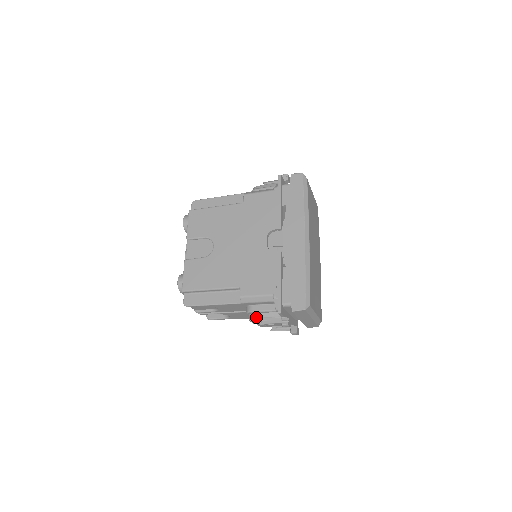
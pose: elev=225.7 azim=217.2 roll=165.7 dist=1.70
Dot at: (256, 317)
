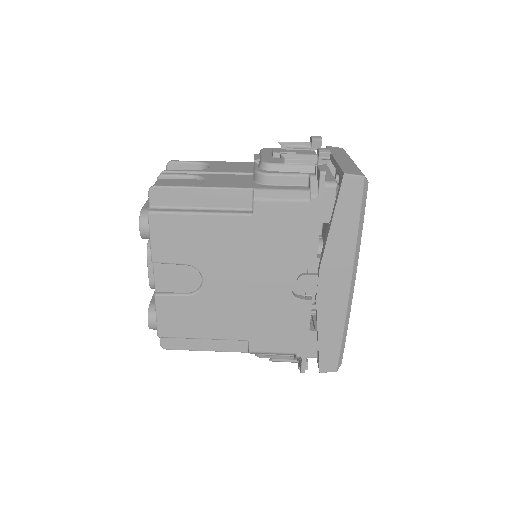
Dot at: occluded
